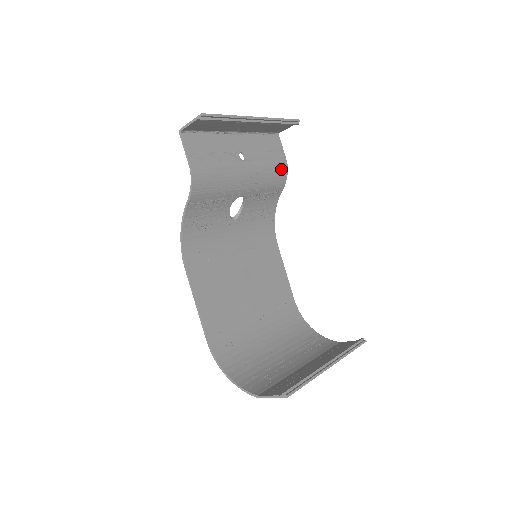
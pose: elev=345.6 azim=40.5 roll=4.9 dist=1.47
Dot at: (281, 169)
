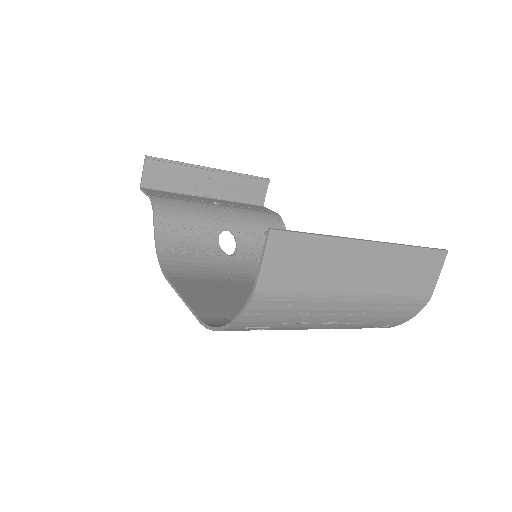
Dot at: (271, 216)
